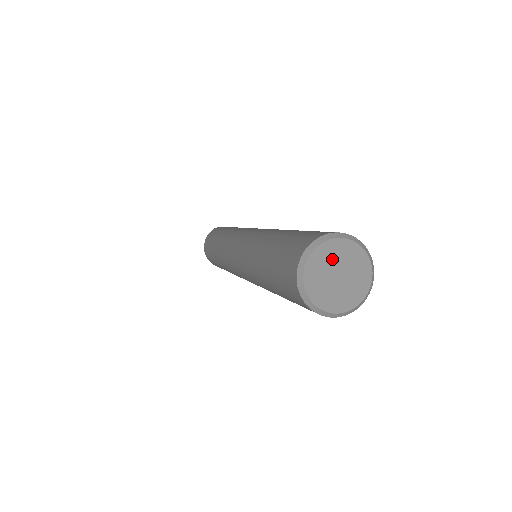
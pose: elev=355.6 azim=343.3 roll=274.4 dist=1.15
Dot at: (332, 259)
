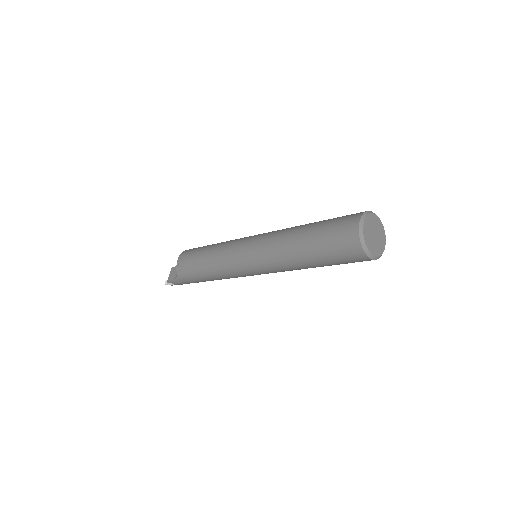
Dot at: (374, 224)
